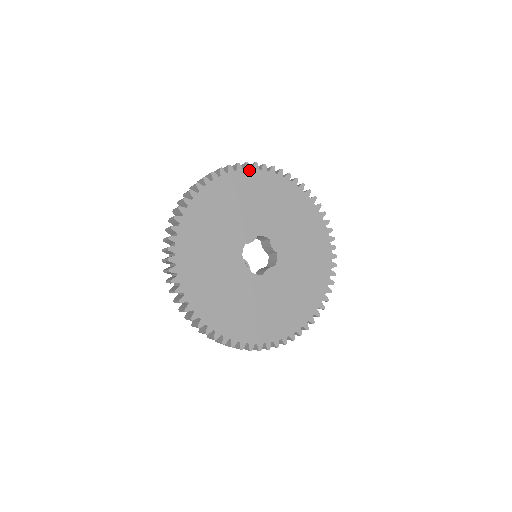
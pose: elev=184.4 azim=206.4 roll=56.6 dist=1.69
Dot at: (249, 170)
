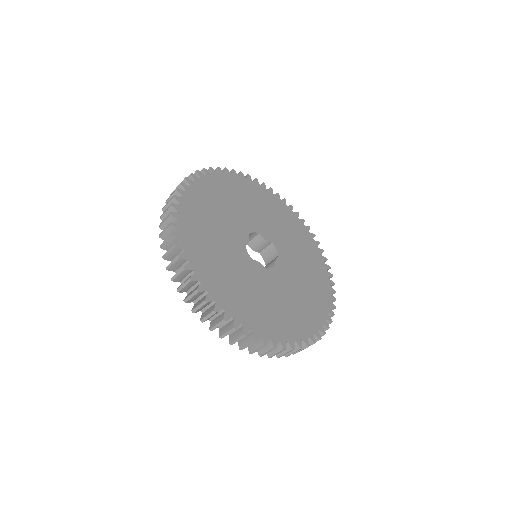
Dot at: (203, 177)
